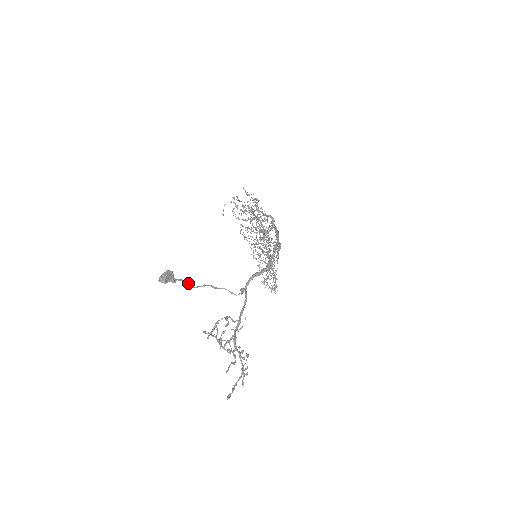
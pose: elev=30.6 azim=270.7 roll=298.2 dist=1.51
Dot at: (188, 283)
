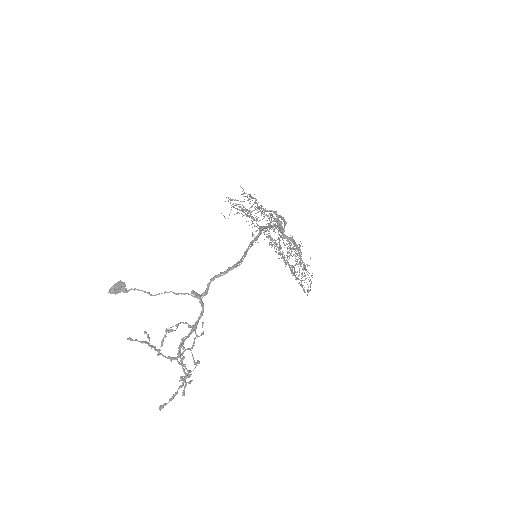
Dot at: (145, 292)
